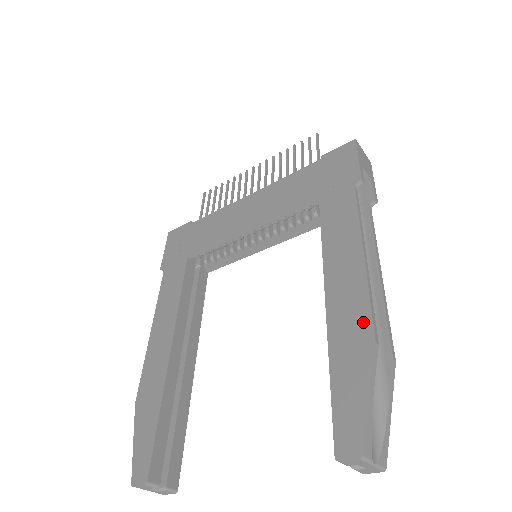
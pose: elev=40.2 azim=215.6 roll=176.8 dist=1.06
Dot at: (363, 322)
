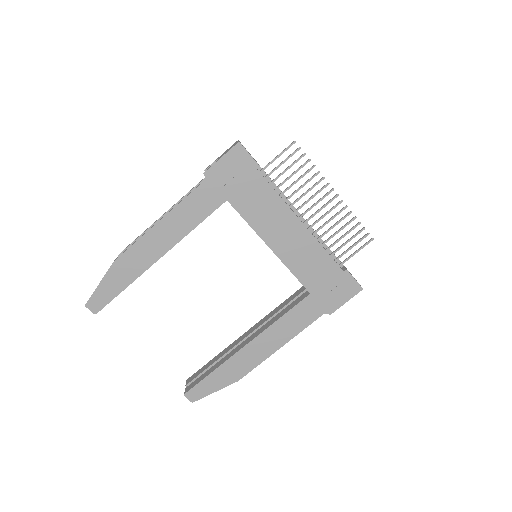
Dot at: (244, 371)
